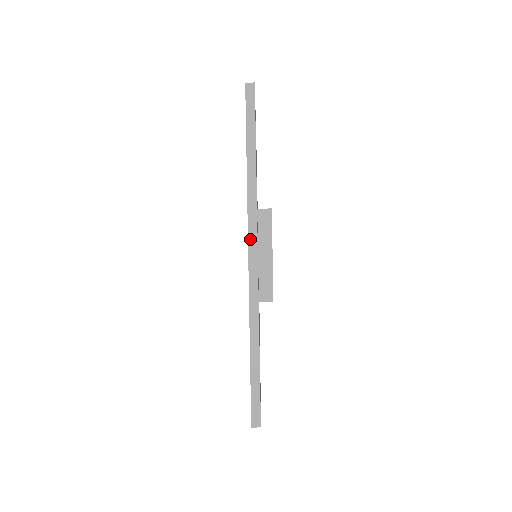
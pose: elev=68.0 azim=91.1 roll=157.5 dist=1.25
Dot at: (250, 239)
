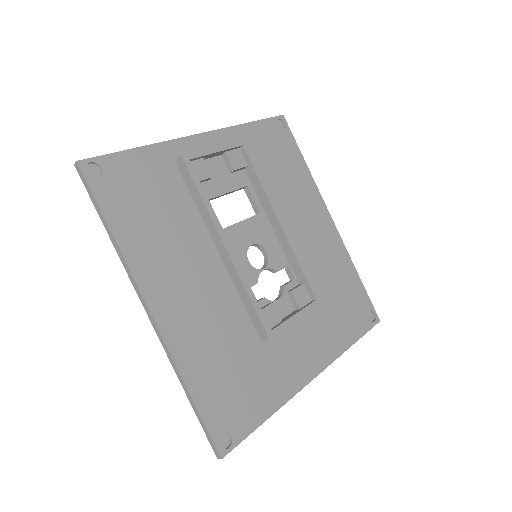
Dot at: (305, 384)
